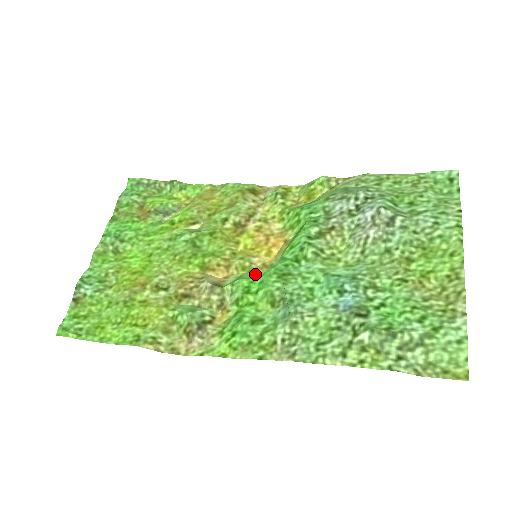
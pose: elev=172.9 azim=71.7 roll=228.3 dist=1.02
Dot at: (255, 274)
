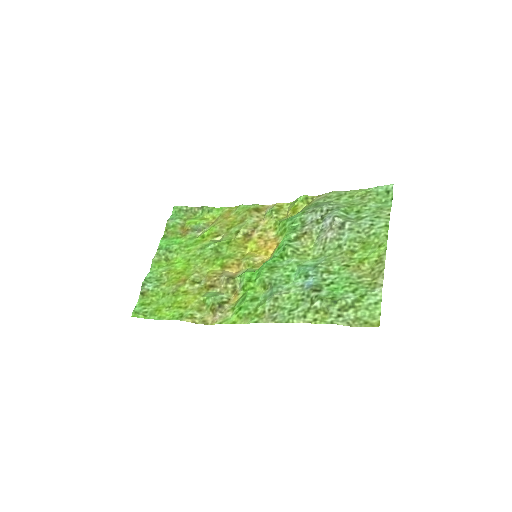
Dot at: (256, 268)
